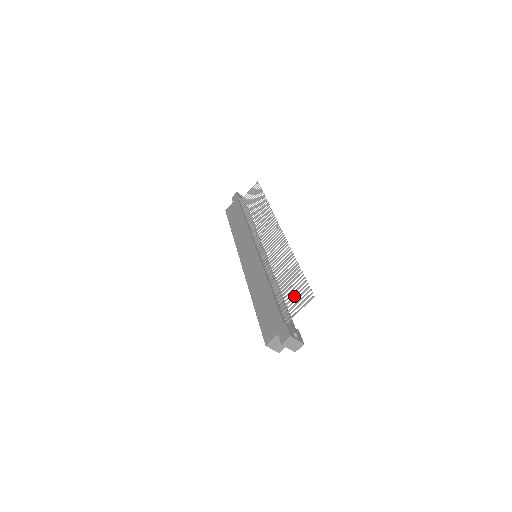
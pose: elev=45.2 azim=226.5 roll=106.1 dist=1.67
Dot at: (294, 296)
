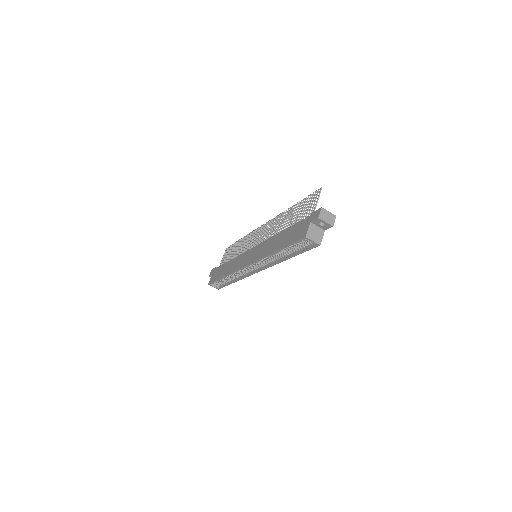
Dot at: (306, 208)
